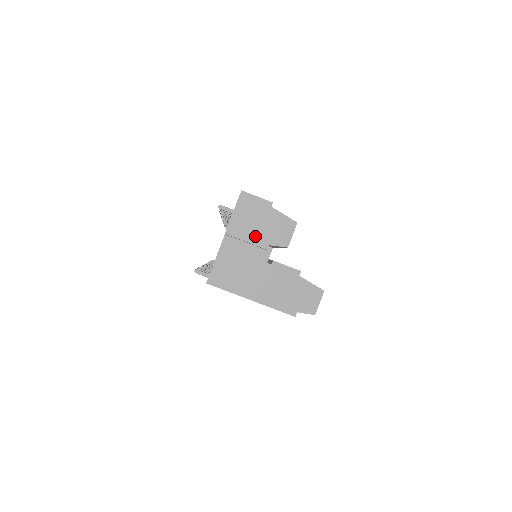
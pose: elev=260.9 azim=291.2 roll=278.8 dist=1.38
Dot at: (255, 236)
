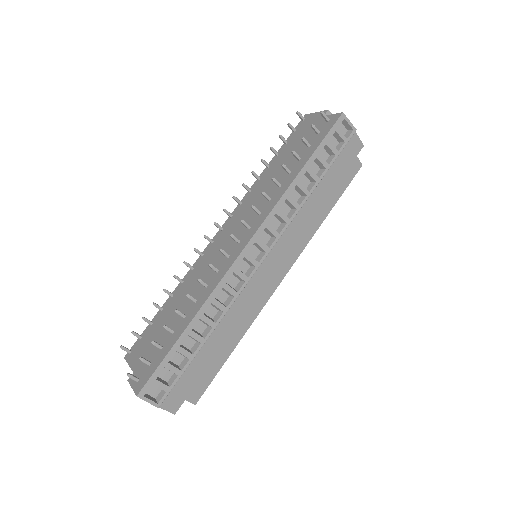
Dot at: occluded
